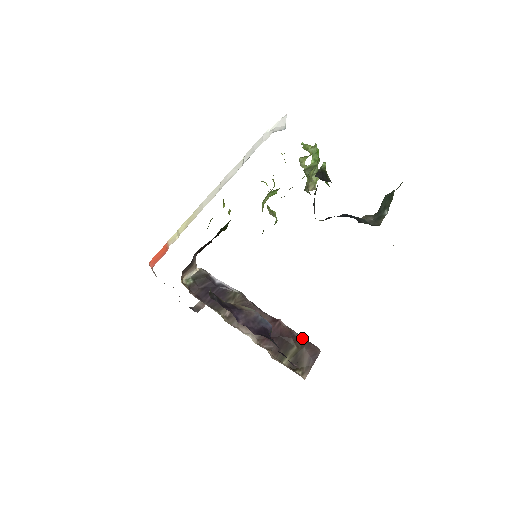
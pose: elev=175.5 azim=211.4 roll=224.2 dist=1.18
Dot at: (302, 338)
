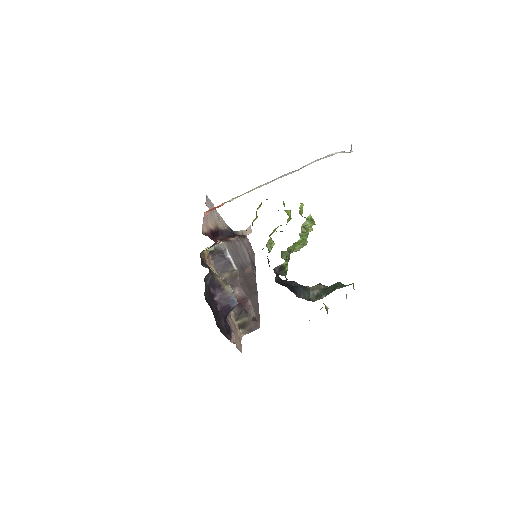
Dot at: (254, 316)
